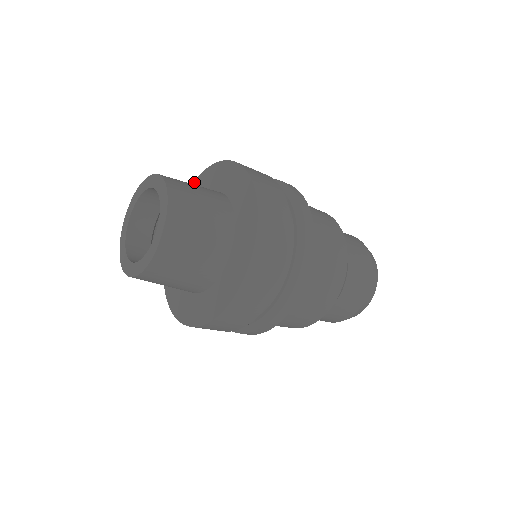
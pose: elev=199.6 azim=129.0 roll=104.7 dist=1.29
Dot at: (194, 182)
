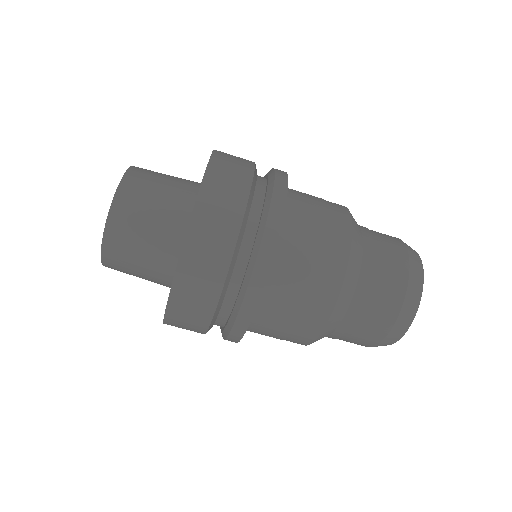
Dot at: occluded
